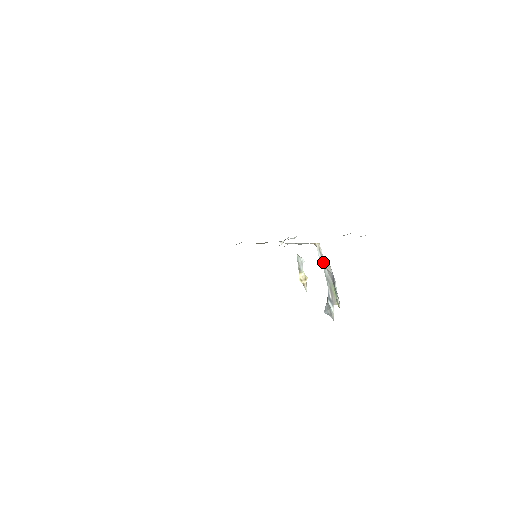
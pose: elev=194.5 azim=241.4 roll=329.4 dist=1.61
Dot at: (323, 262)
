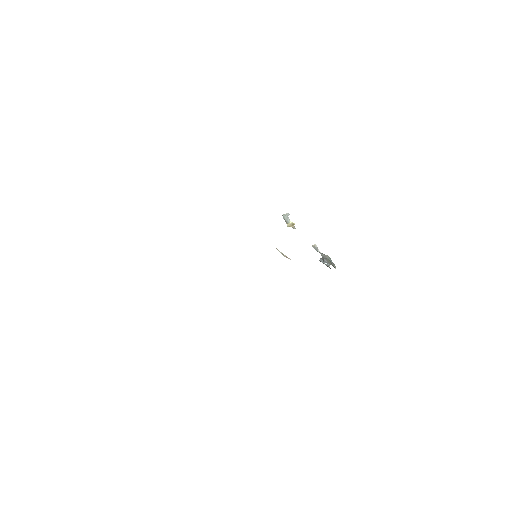
Dot at: (319, 251)
